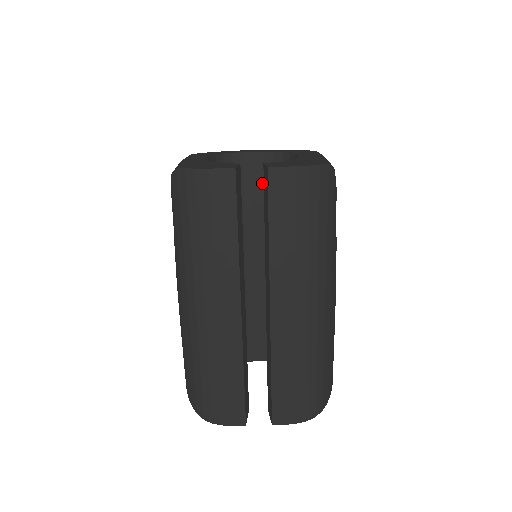
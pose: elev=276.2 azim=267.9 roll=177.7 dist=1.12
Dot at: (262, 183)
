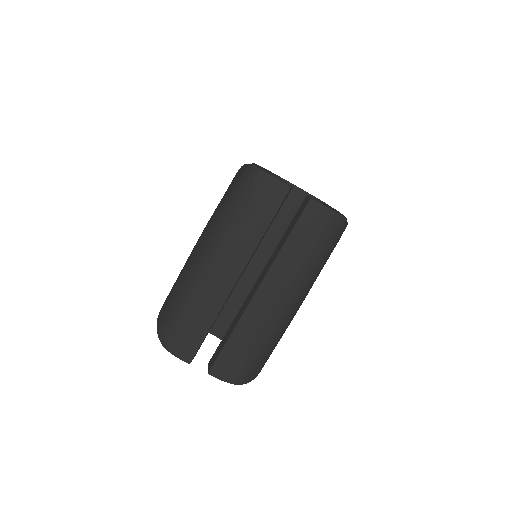
Dot at: (290, 210)
